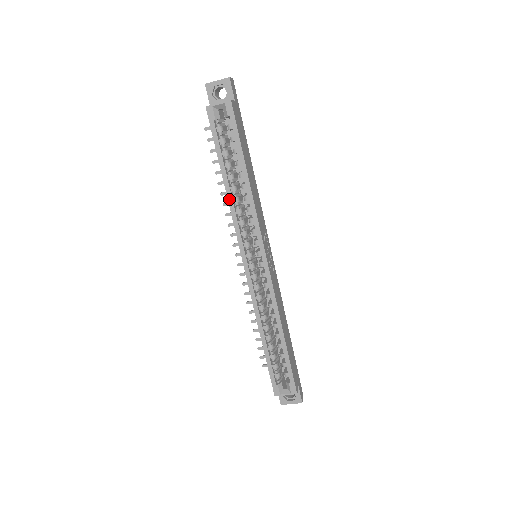
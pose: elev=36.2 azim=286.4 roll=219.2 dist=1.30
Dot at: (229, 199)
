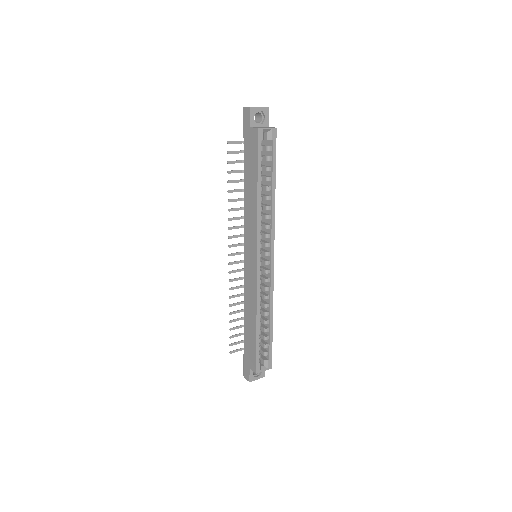
Dot at: (258, 207)
